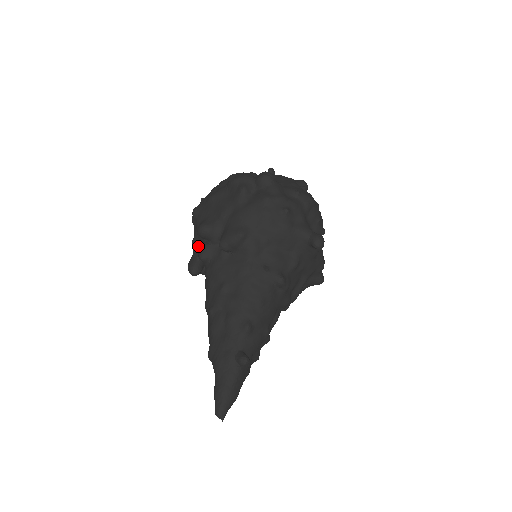
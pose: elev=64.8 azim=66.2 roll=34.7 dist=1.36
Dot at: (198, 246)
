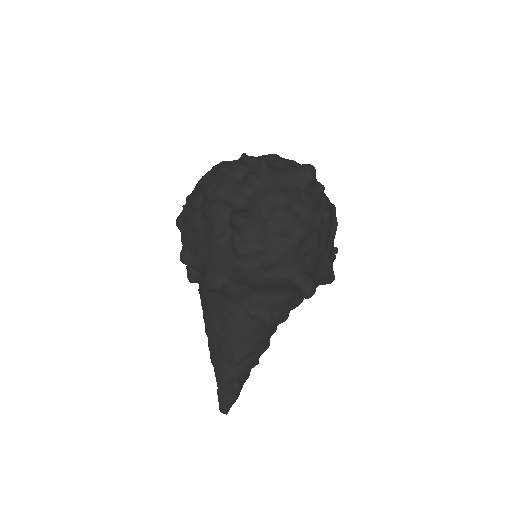
Dot at: occluded
